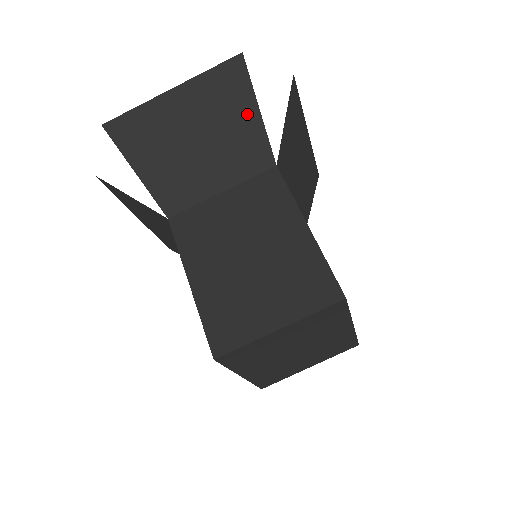
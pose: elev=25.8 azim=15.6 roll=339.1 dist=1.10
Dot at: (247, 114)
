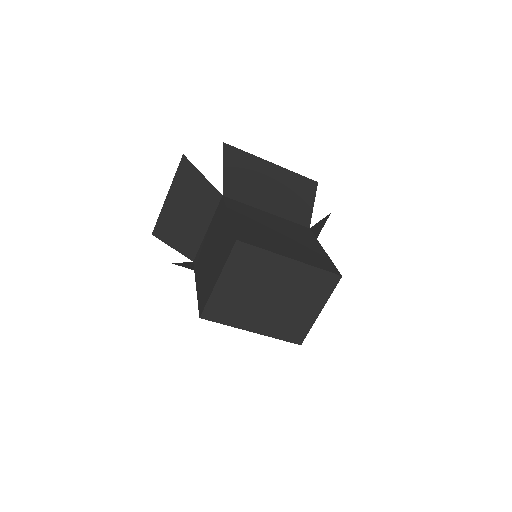
Dot at: (198, 181)
